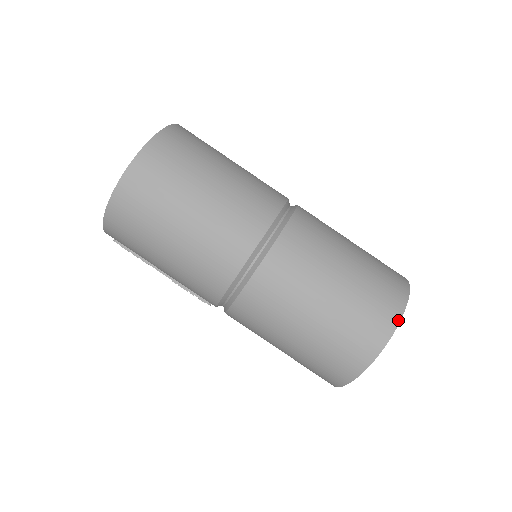
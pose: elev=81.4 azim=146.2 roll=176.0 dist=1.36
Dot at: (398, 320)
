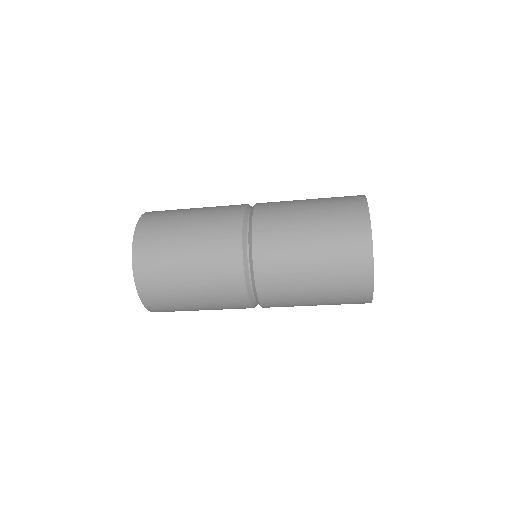
Dot at: (372, 272)
